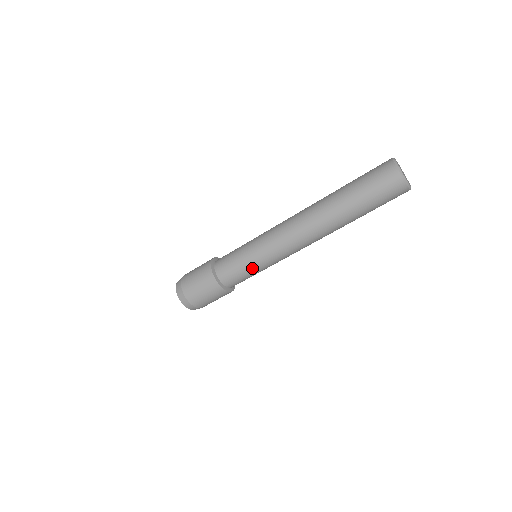
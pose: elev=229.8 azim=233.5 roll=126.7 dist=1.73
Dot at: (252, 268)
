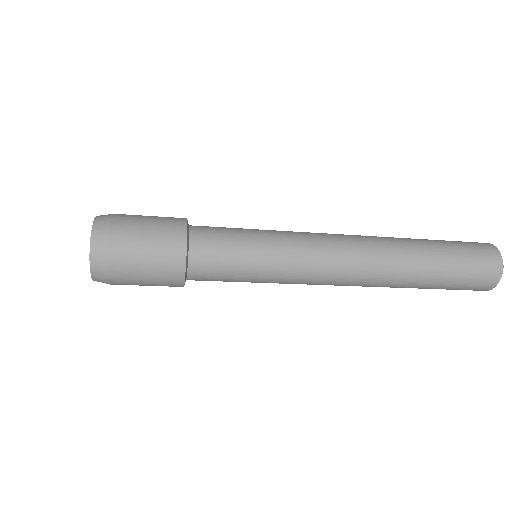
Dot at: (252, 270)
